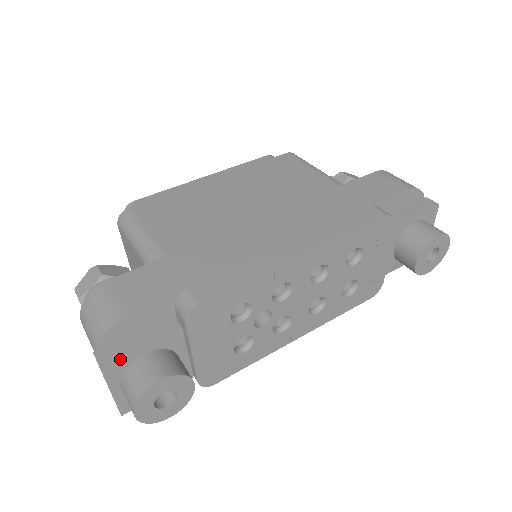
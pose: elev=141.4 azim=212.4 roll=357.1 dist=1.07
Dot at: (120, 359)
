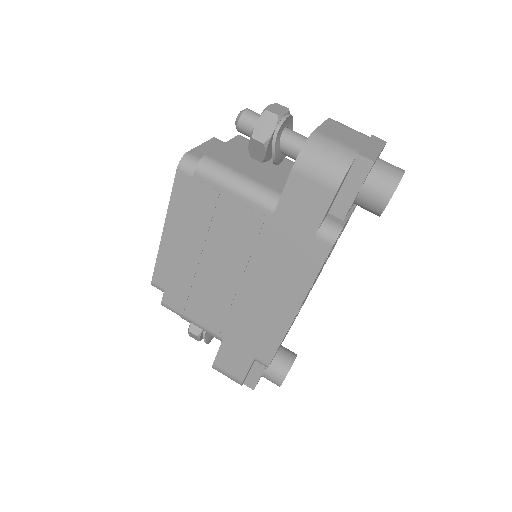
Dot at: (257, 383)
